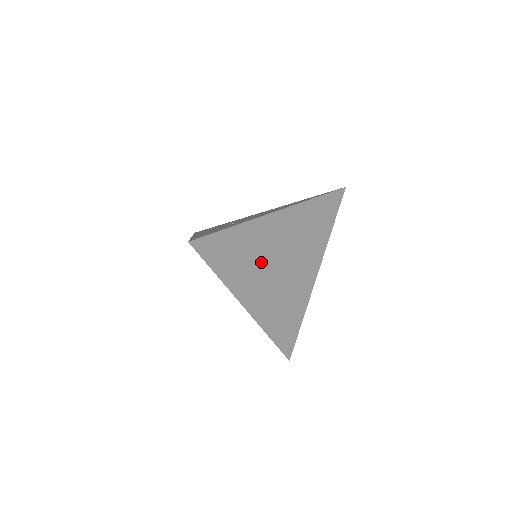
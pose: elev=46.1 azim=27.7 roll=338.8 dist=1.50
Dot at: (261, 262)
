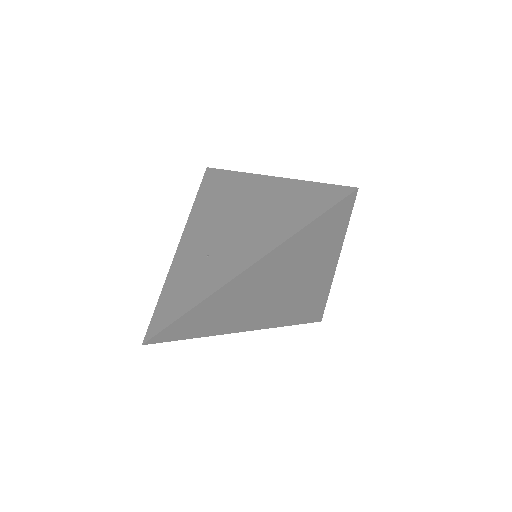
Dot at: (244, 305)
